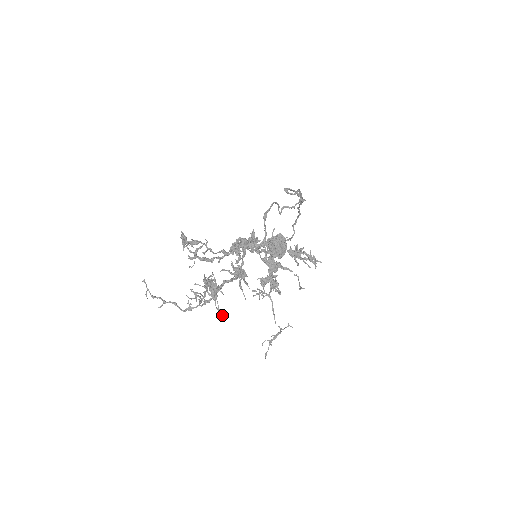
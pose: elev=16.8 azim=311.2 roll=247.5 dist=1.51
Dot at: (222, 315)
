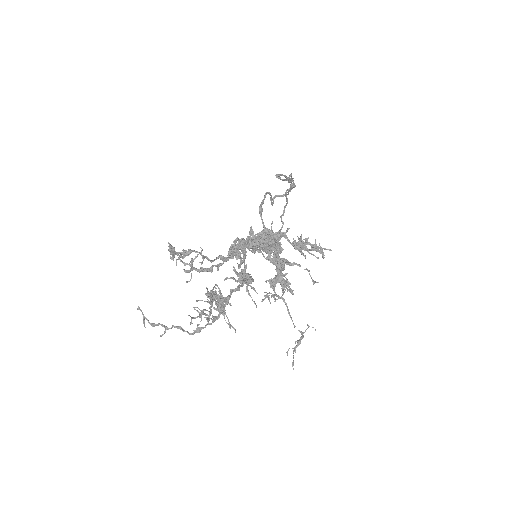
Dot at: (235, 330)
